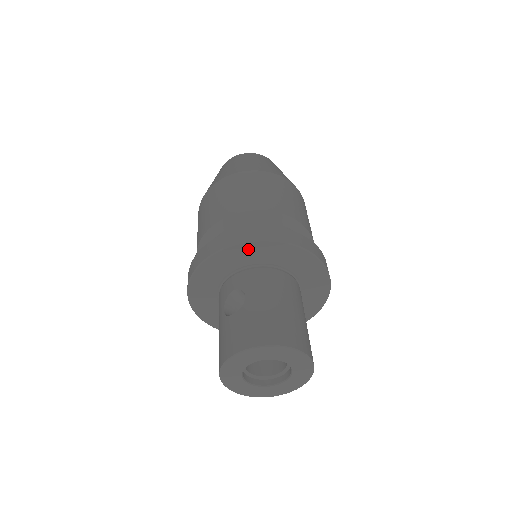
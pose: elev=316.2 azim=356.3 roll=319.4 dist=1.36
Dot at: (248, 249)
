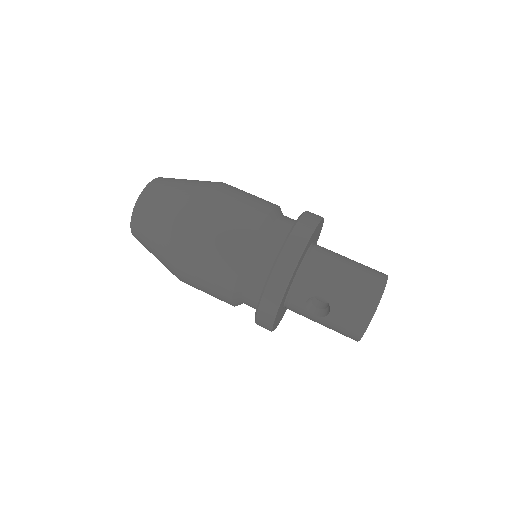
Dot at: (292, 277)
